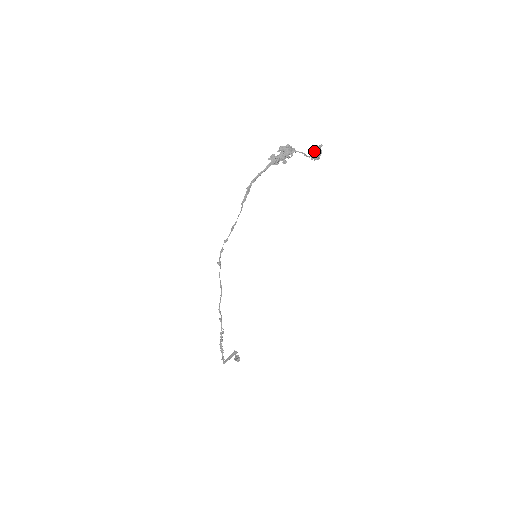
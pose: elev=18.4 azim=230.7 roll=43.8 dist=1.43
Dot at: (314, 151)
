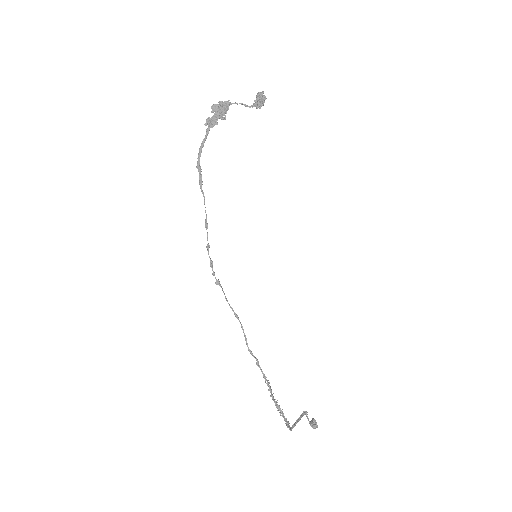
Dot at: (256, 100)
